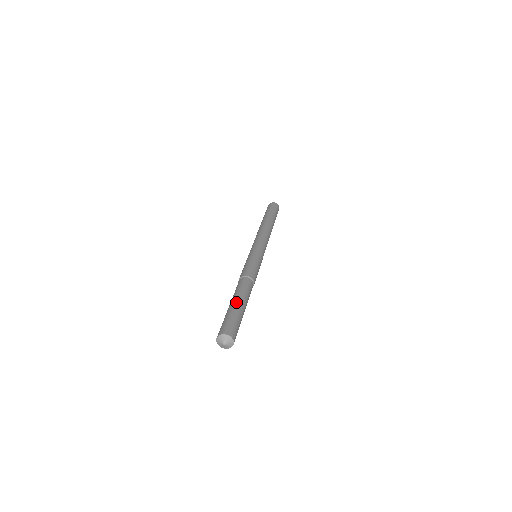
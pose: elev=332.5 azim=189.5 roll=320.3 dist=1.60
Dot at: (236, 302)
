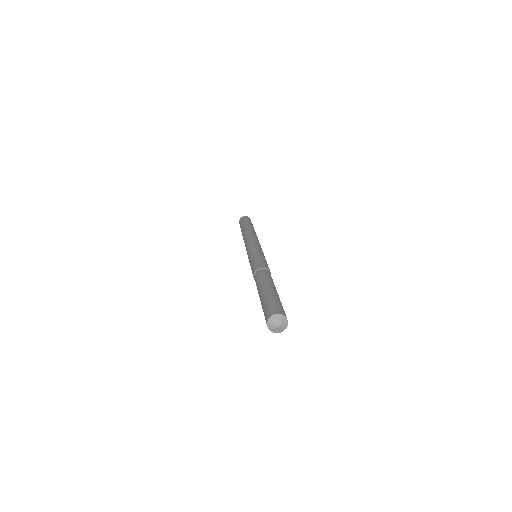
Dot at: (264, 289)
